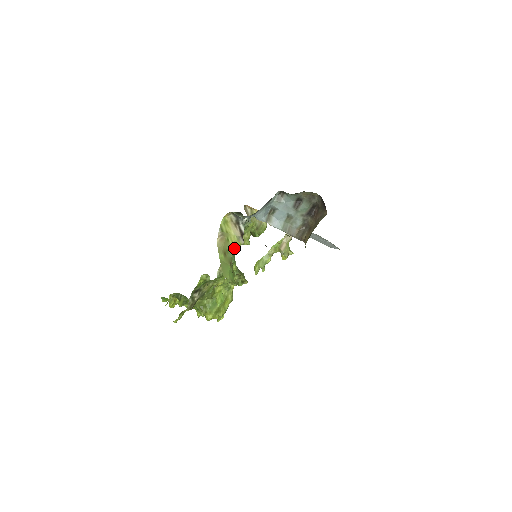
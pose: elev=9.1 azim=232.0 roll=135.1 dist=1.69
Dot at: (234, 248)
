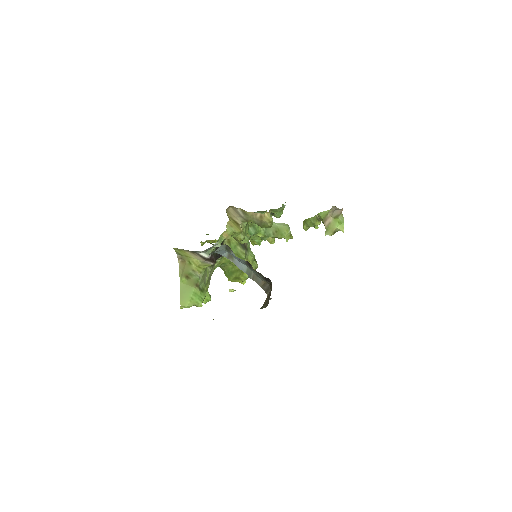
Dot at: (202, 268)
